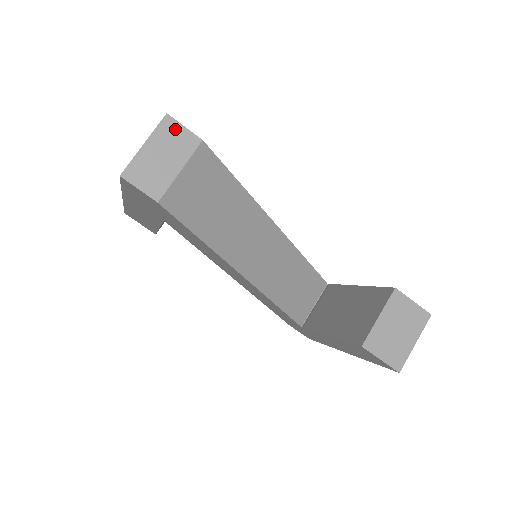
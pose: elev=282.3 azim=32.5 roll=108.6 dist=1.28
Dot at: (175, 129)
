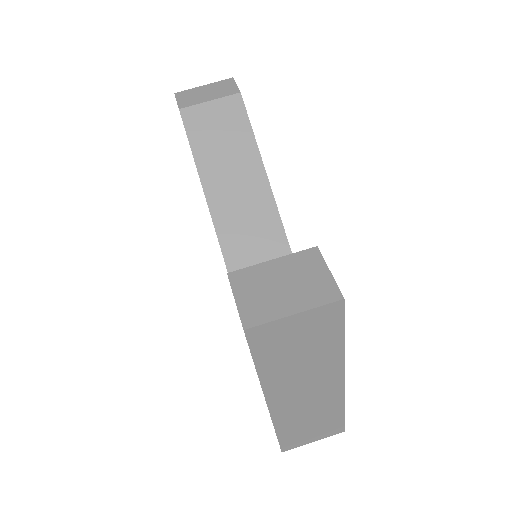
Dot at: (230, 84)
